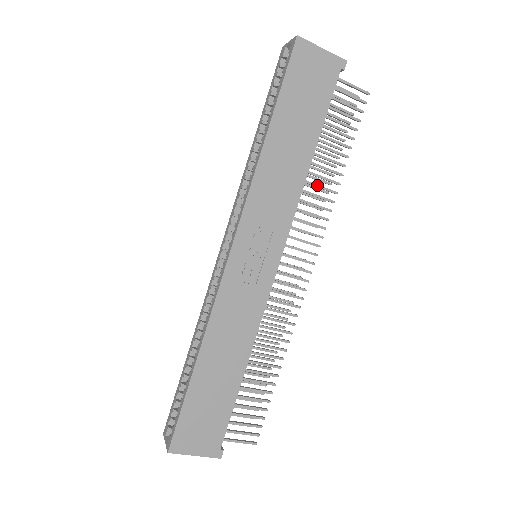
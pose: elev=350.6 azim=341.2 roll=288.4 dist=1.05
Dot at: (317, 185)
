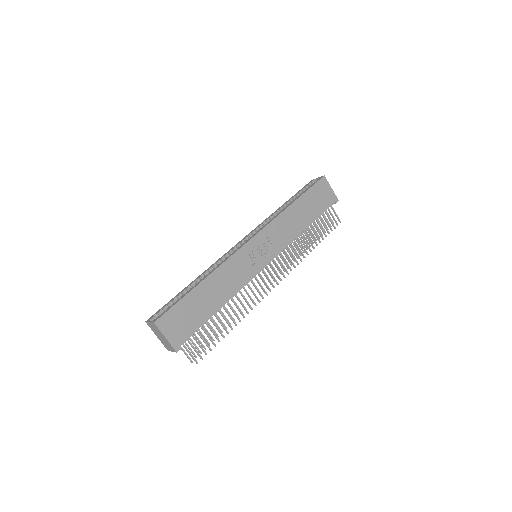
Dot at: occluded
